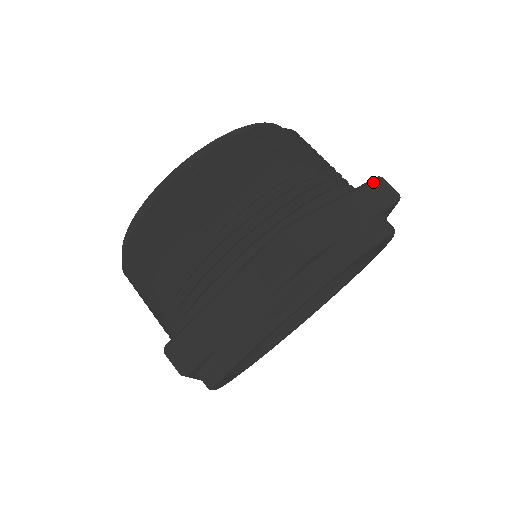
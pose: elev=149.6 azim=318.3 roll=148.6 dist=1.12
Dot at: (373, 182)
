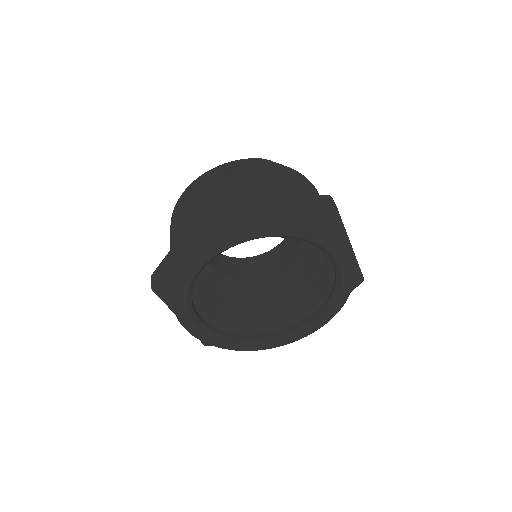
Dot at: (316, 195)
